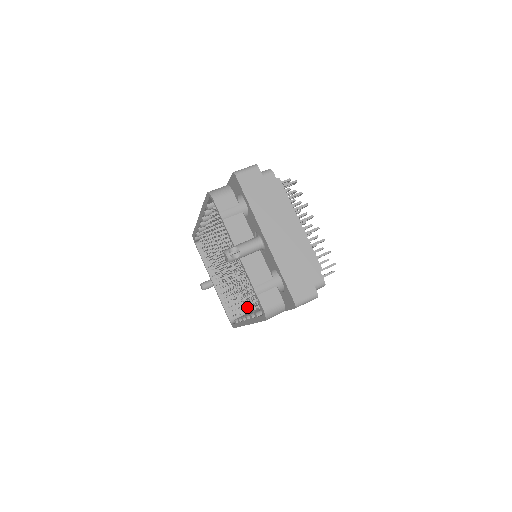
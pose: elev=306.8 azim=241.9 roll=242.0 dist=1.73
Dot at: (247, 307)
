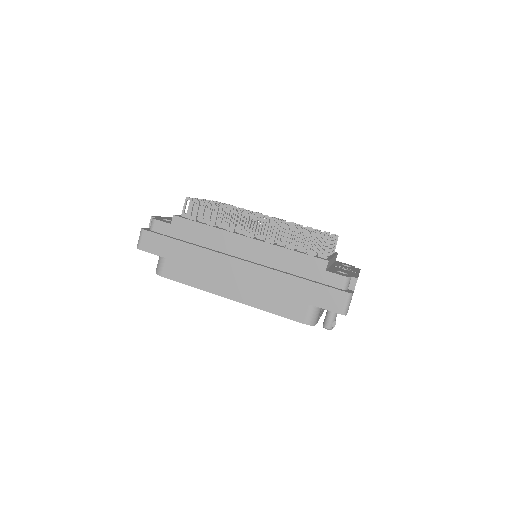
Dot at: occluded
